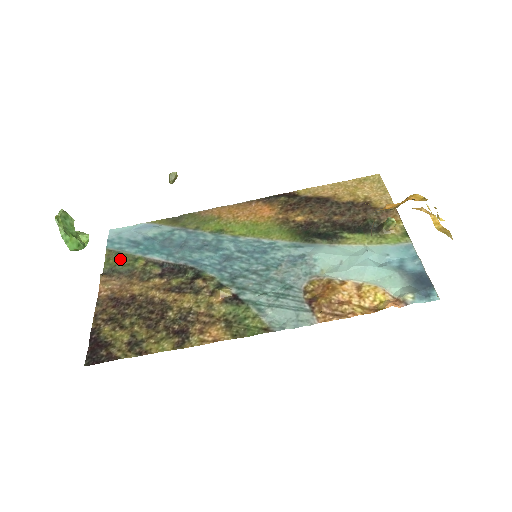
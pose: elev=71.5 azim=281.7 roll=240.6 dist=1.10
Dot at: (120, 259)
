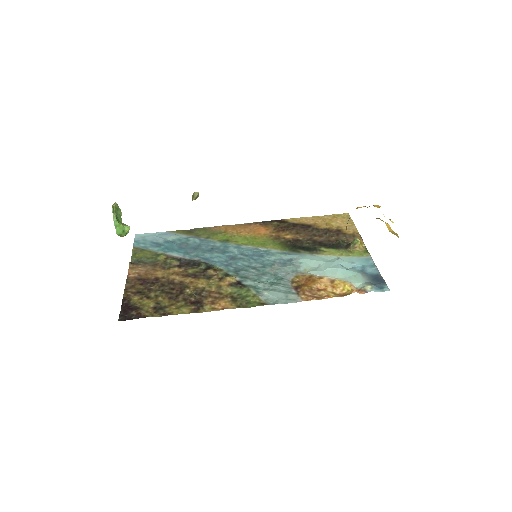
Dot at: (145, 254)
